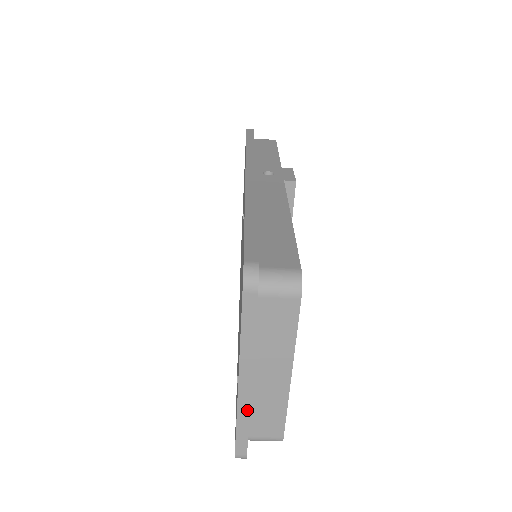
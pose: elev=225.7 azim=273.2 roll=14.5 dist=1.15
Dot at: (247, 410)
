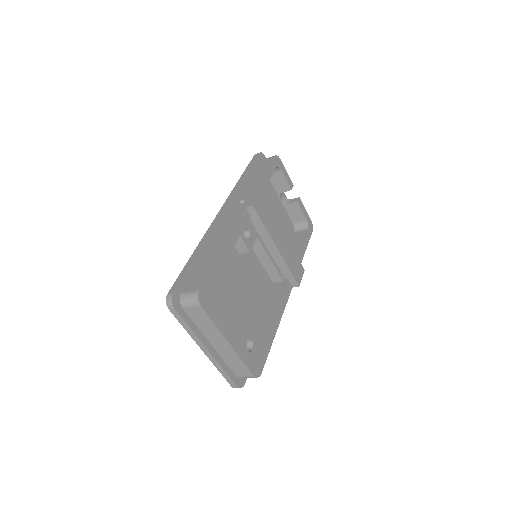
Dot at: (217, 363)
